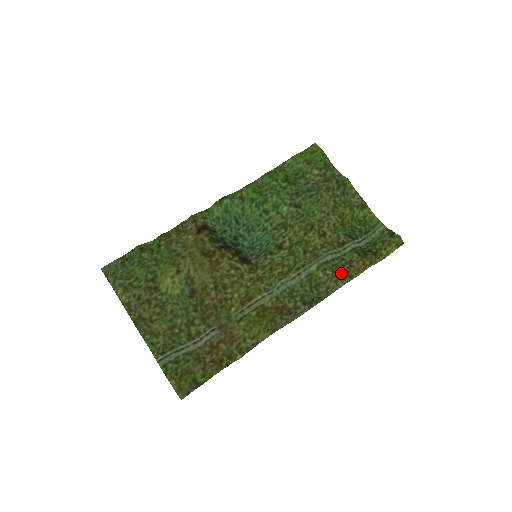
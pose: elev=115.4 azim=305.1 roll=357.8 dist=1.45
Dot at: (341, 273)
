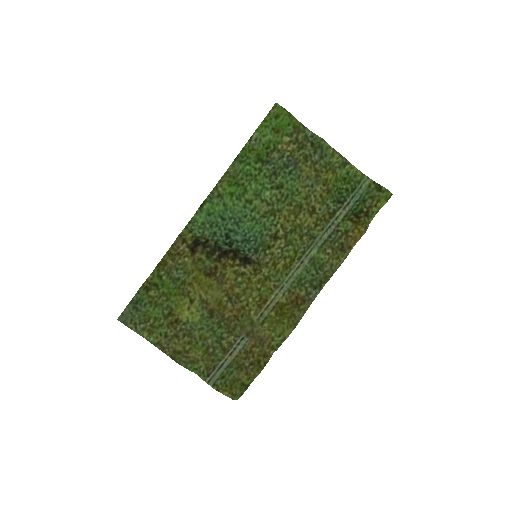
Dot at: (340, 248)
